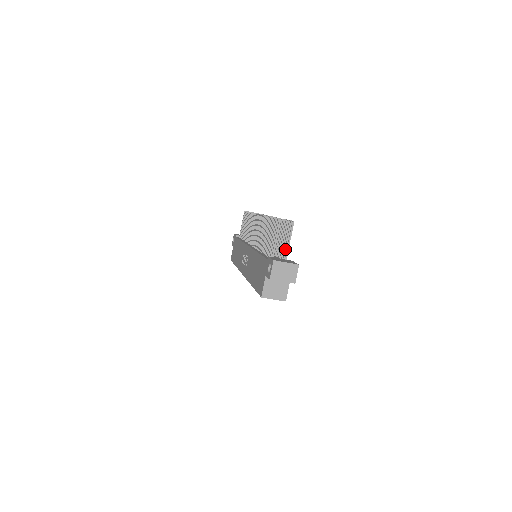
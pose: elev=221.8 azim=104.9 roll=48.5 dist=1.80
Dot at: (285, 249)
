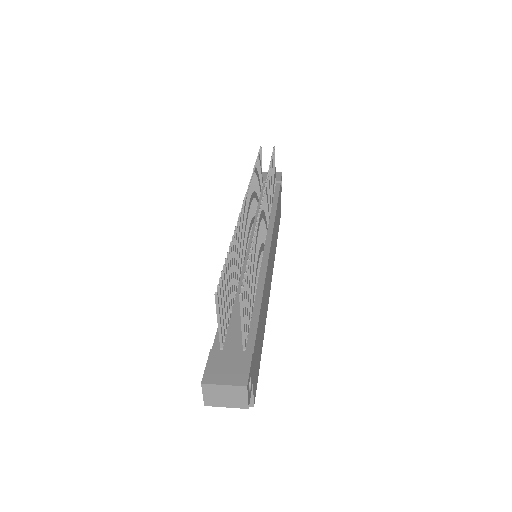
Dot at: occluded
